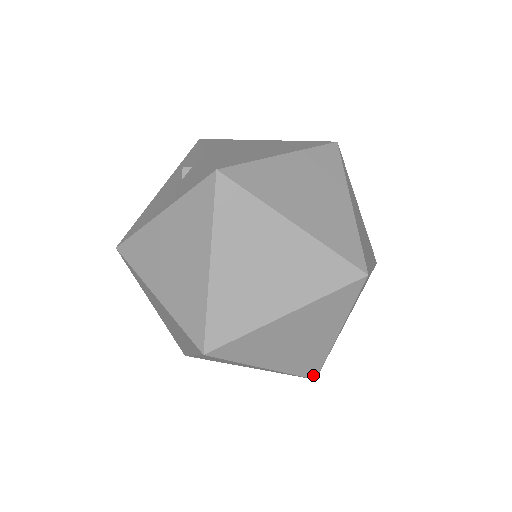
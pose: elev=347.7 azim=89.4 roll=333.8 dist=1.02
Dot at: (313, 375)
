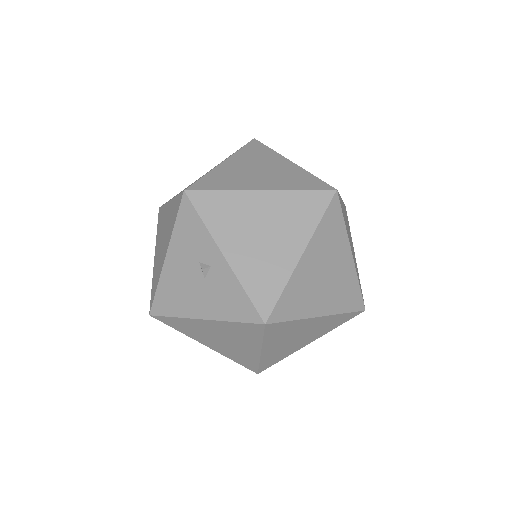
Dot at: occluded
